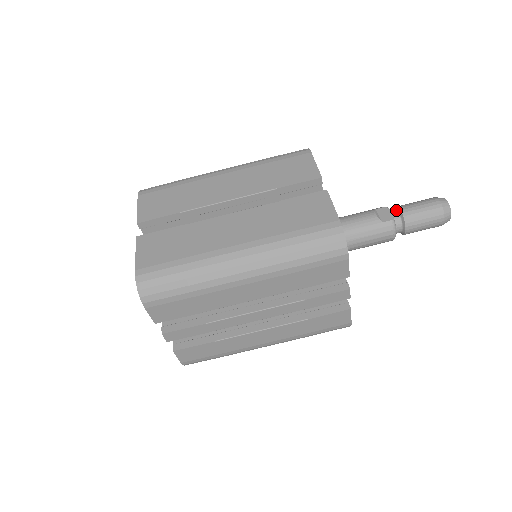
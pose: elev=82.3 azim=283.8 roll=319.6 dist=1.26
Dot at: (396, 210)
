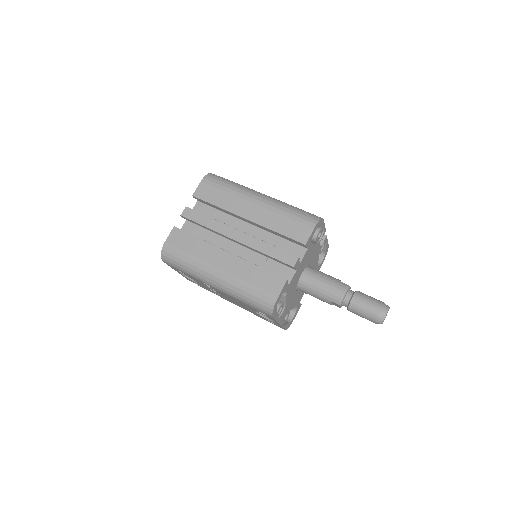
Dot at: occluded
